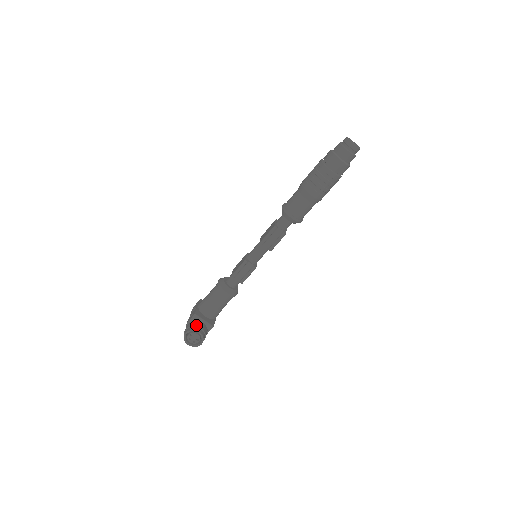
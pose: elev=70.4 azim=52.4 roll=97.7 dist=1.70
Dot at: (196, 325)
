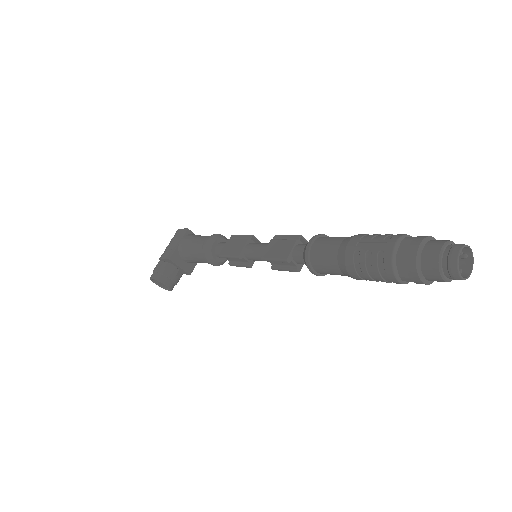
Dot at: (166, 274)
